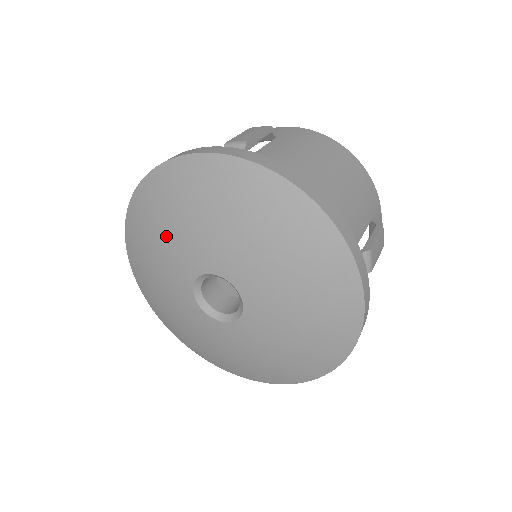
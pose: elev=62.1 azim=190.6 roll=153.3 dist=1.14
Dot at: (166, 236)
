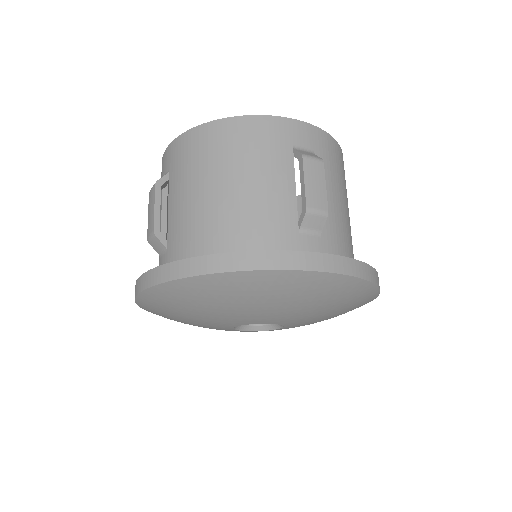
Dot at: occluded
